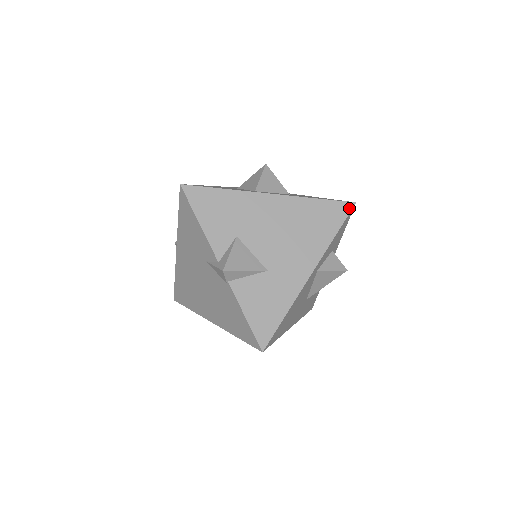
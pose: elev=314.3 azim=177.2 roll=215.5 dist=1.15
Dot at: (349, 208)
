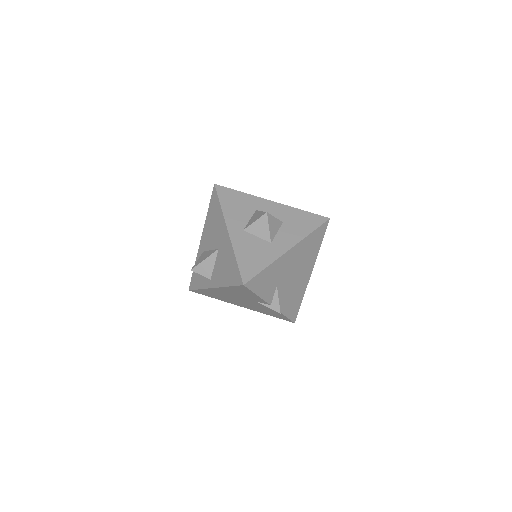
Dot at: (327, 224)
